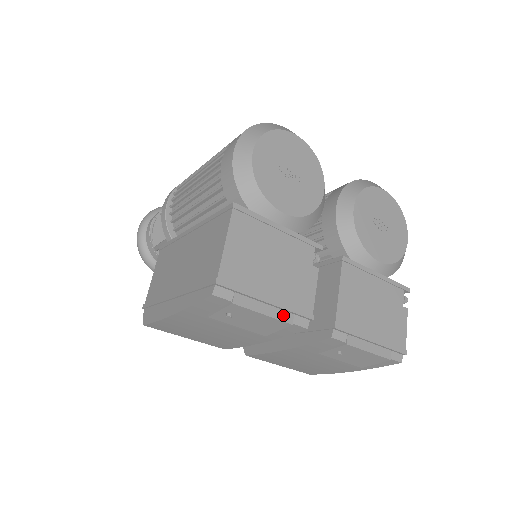
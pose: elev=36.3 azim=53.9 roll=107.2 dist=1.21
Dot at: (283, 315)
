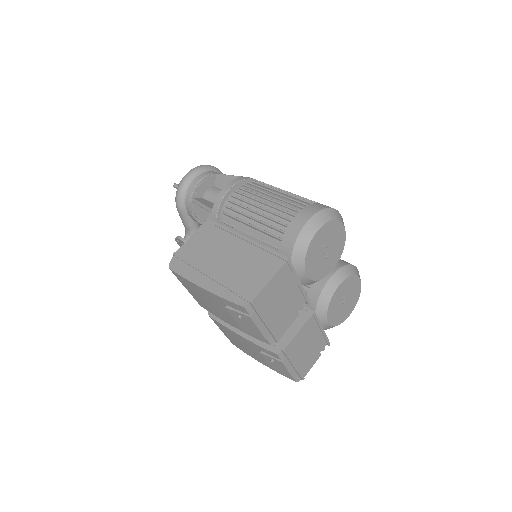
Dot at: (266, 333)
